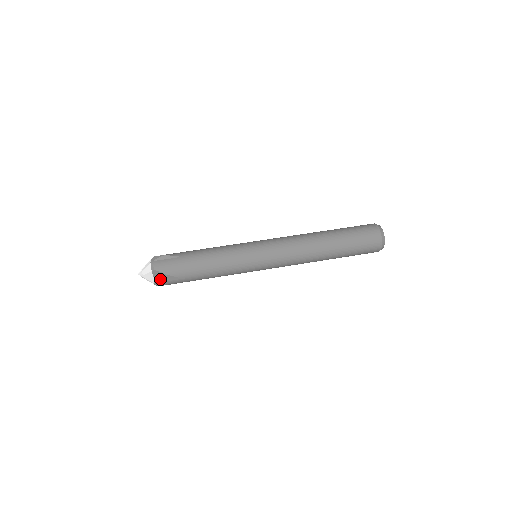
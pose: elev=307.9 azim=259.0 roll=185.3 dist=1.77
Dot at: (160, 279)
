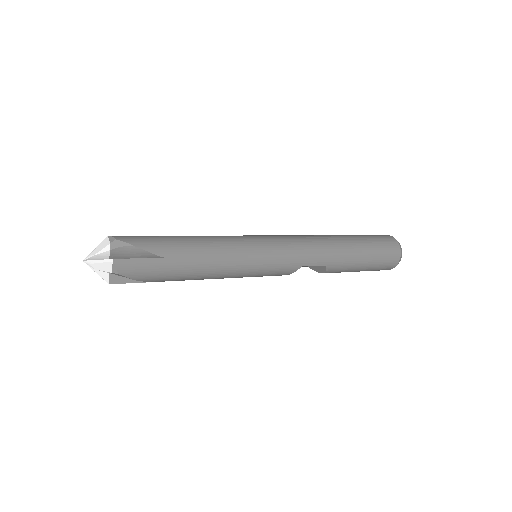
Dot at: occluded
